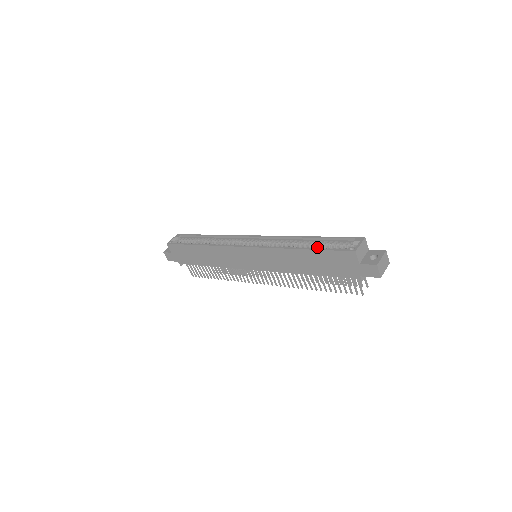
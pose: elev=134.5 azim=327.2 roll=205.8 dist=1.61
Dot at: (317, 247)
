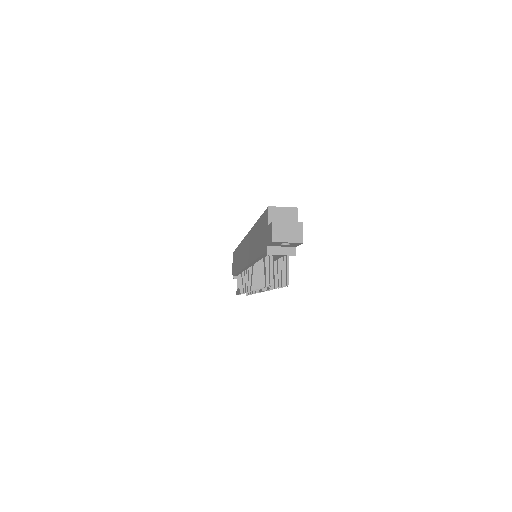
Dot at: occluded
